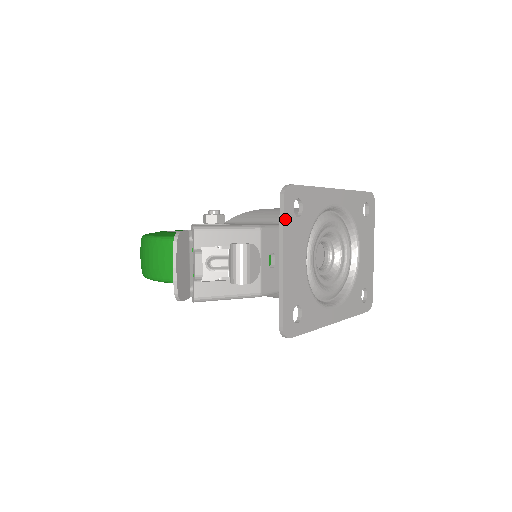
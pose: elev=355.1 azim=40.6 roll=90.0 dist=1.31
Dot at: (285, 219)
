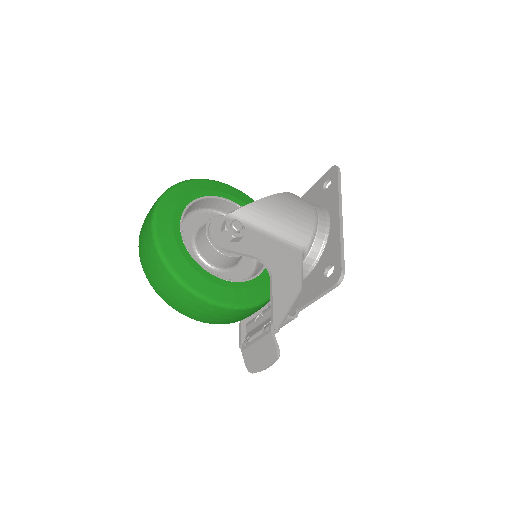
Dot at: (326, 292)
